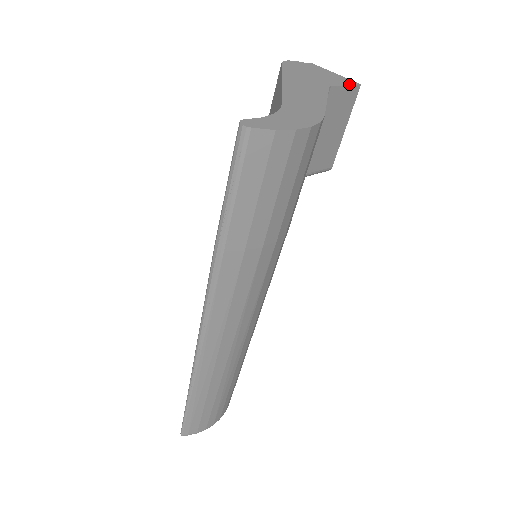
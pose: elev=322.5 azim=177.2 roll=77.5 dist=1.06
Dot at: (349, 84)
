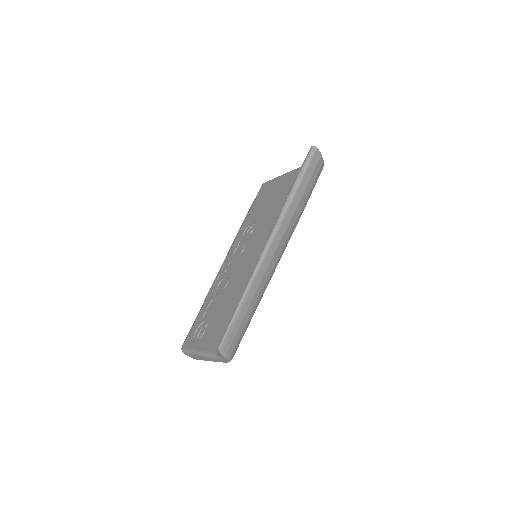
Dot at: occluded
